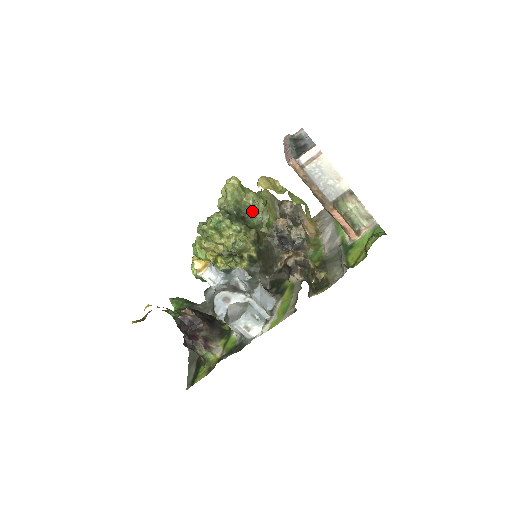
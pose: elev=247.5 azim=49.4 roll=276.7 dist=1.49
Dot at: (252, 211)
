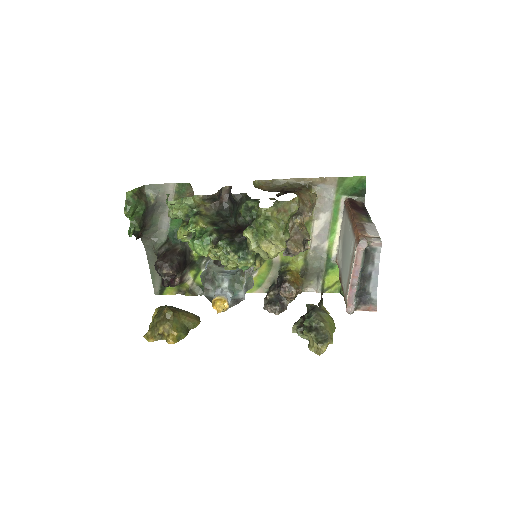
Dot at: occluded
